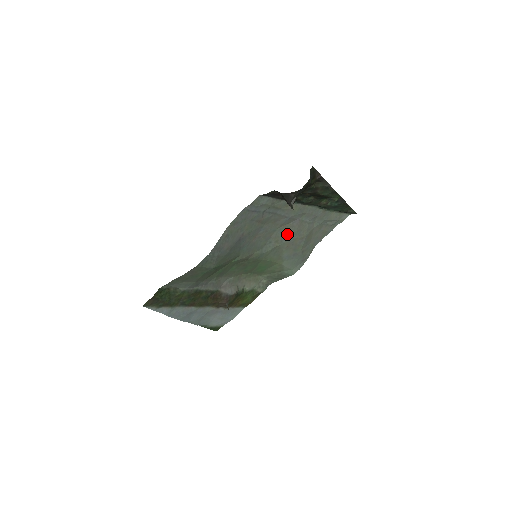
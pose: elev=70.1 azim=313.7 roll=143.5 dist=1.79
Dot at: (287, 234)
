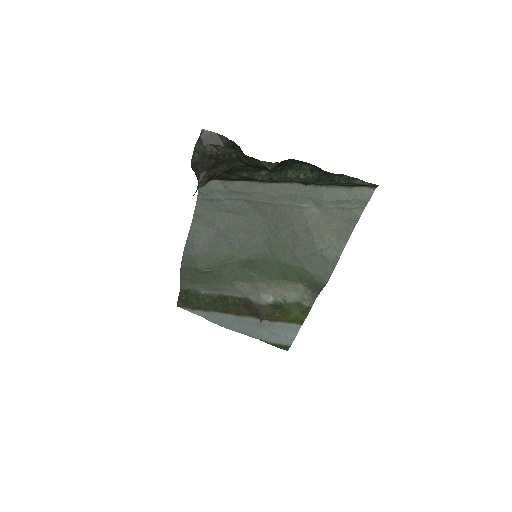
Dot at: (282, 226)
